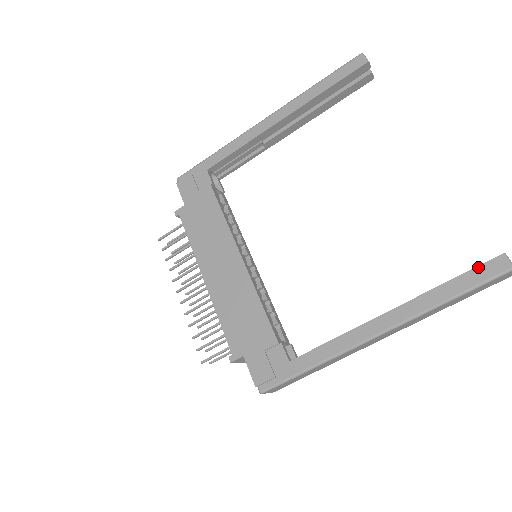
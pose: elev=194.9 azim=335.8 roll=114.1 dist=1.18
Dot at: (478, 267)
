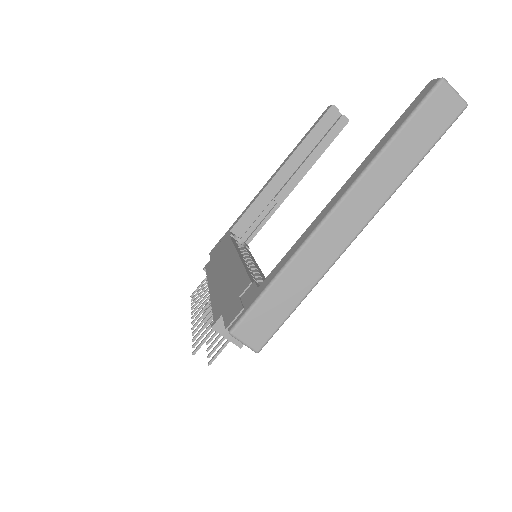
Dot at: (411, 103)
